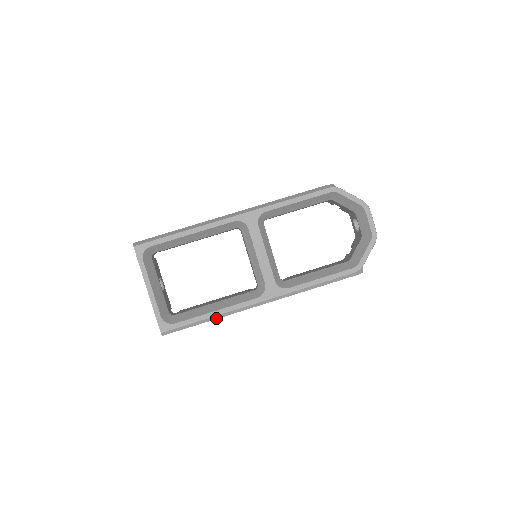
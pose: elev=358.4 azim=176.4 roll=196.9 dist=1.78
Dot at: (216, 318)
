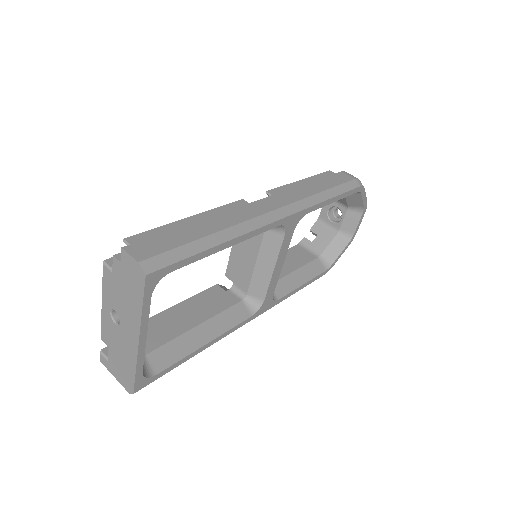
Dot at: occluded
